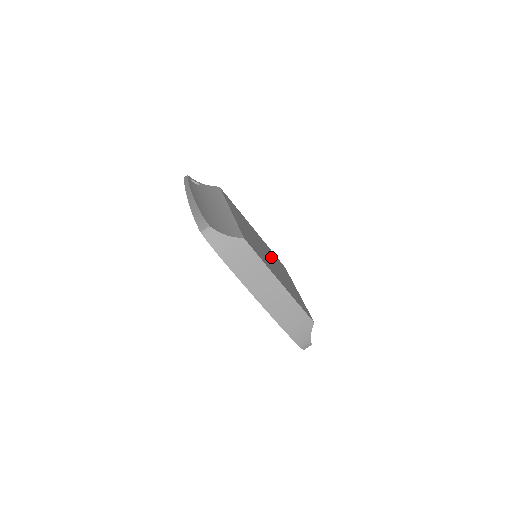
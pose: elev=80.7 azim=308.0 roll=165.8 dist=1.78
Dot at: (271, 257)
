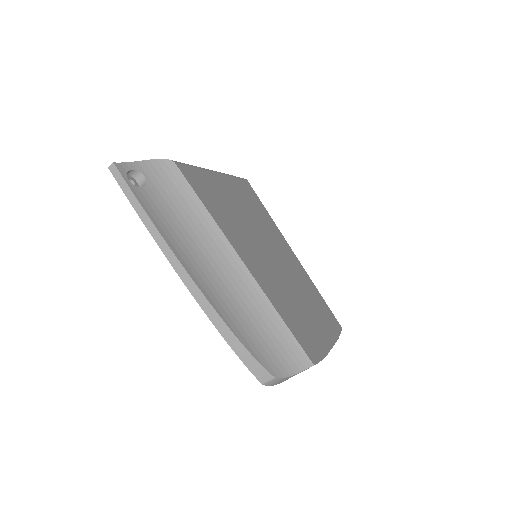
Dot at: (269, 242)
